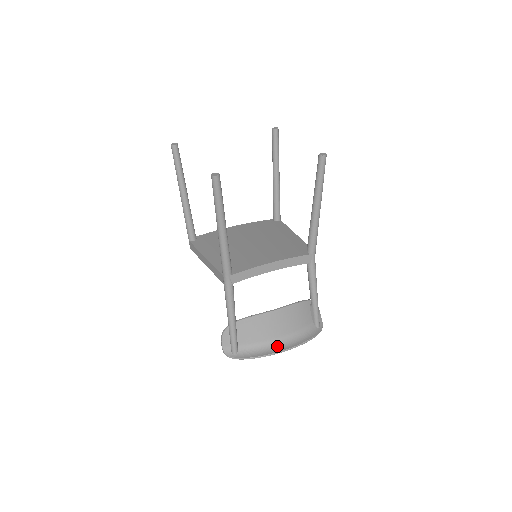
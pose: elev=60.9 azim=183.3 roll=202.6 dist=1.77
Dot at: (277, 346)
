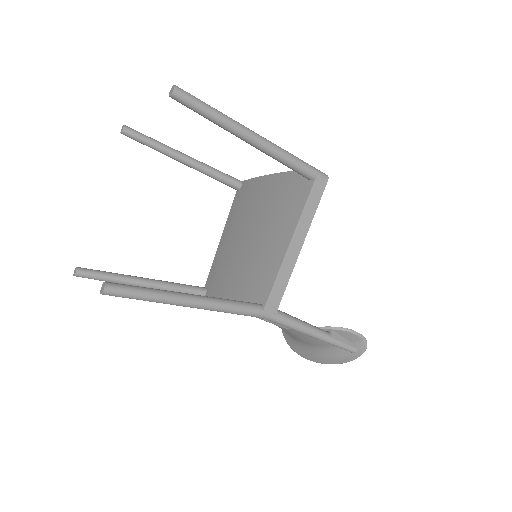
Dot at: (303, 349)
